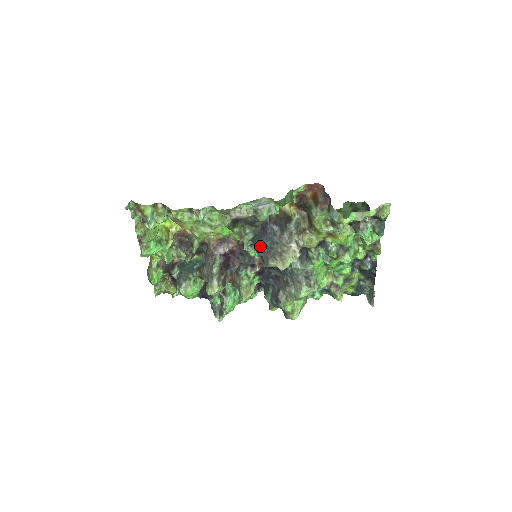
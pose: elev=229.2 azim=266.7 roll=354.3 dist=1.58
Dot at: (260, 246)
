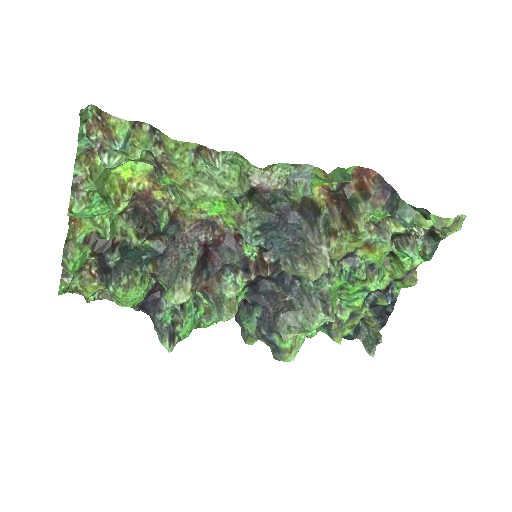
Dot at: (277, 239)
